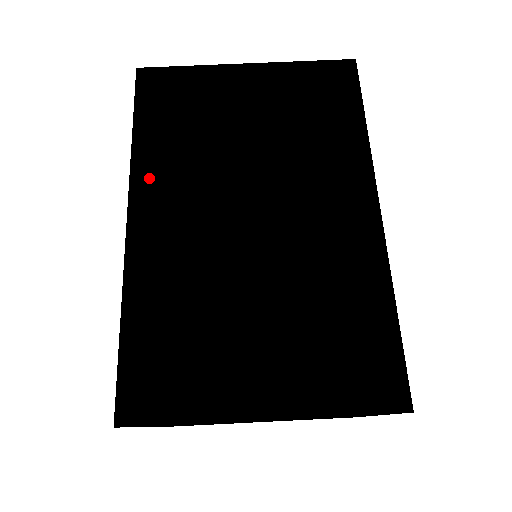
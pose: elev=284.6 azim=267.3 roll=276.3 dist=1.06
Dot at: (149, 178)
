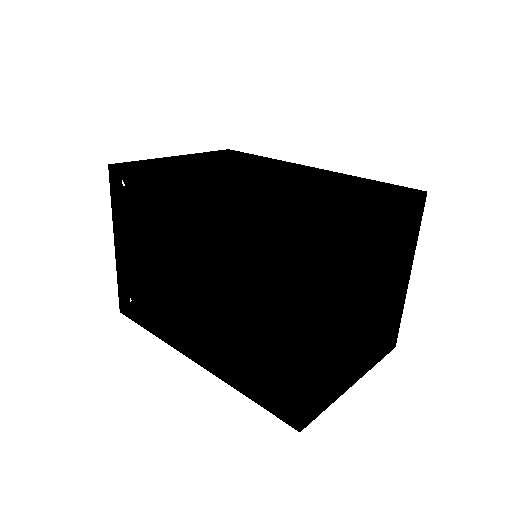
Dot at: (182, 181)
